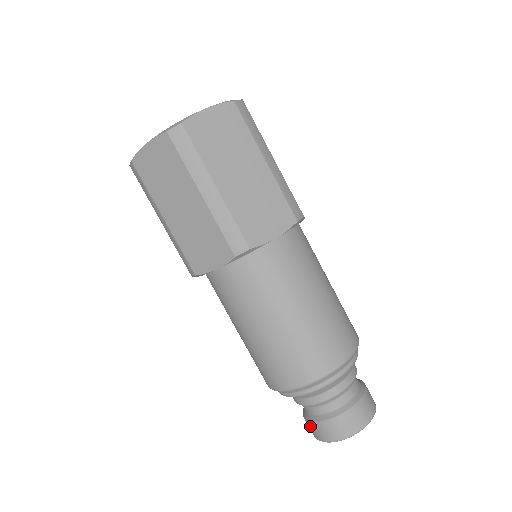
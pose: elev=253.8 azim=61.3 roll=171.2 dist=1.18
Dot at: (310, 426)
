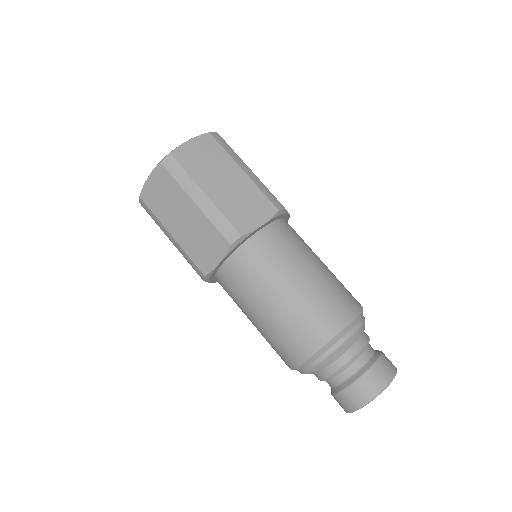
Dot at: occluded
